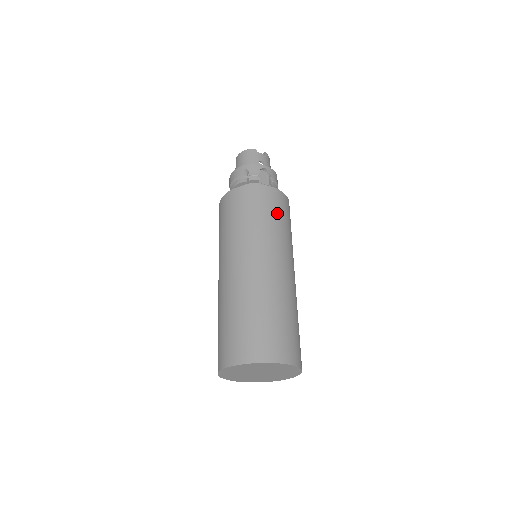
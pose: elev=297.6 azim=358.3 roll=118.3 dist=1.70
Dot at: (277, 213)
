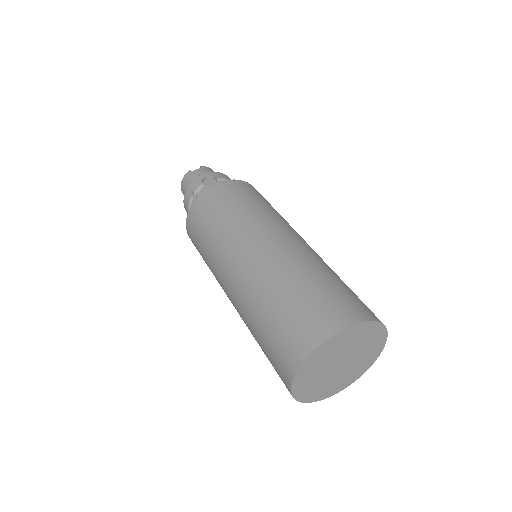
Dot at: (238, 199)
